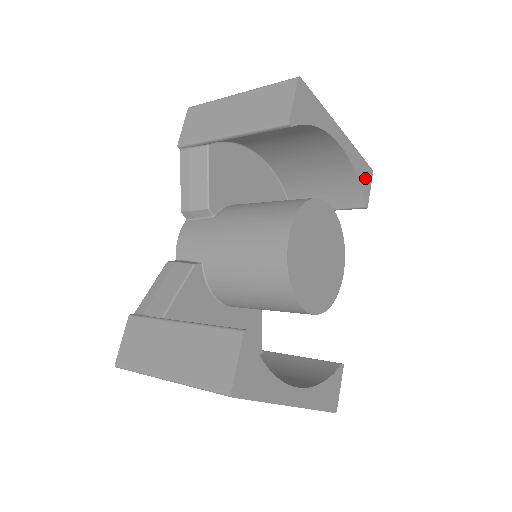
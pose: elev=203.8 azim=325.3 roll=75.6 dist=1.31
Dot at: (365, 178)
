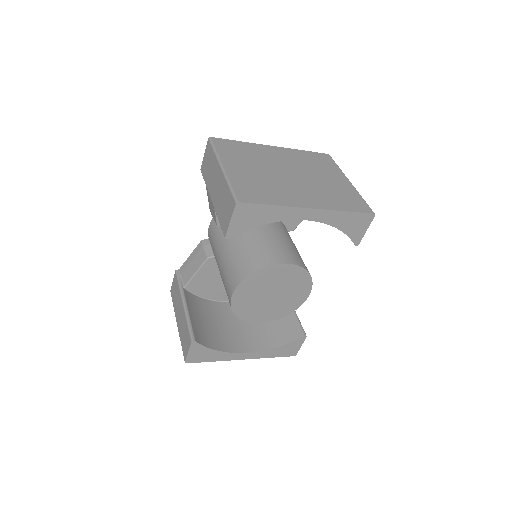
Dot at: (357, 225)
